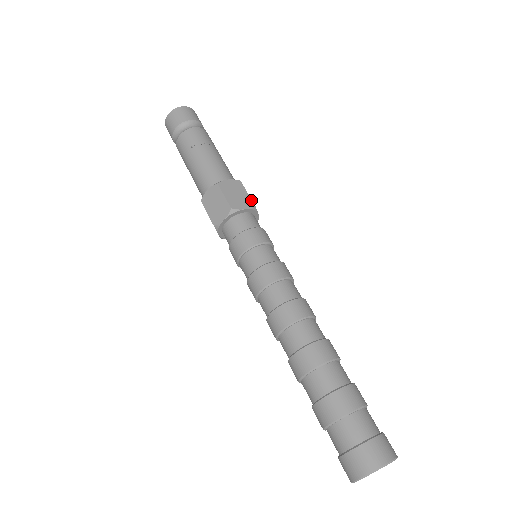
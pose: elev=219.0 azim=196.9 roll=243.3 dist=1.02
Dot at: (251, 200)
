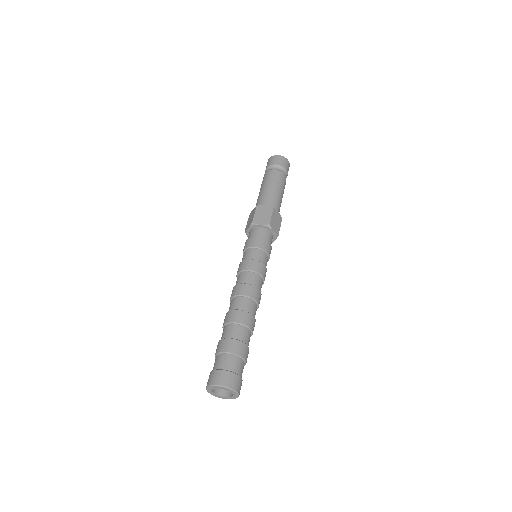
Dot at: occluded
